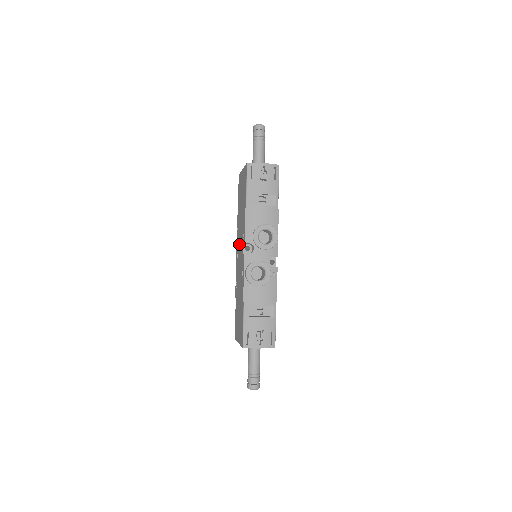
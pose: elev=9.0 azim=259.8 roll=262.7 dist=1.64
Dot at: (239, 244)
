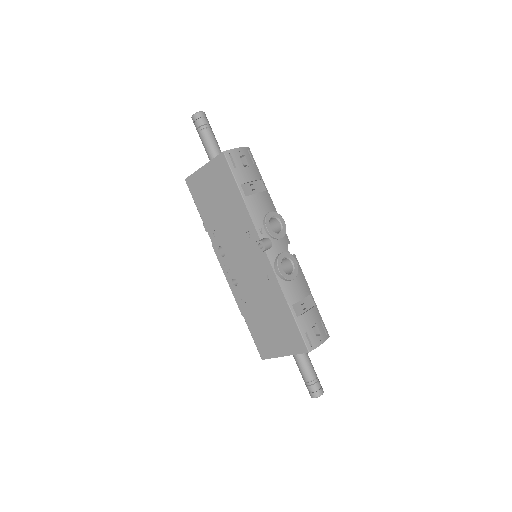
Dot at: (233, 251)
